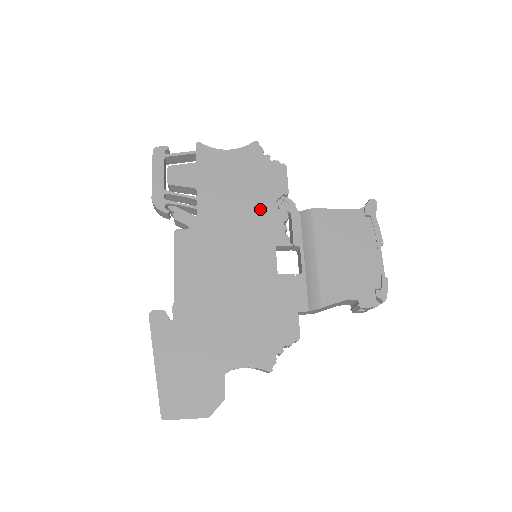
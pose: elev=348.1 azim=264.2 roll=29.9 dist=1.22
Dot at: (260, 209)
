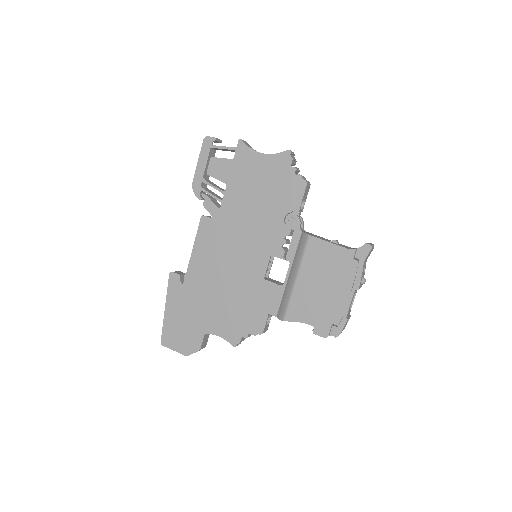
Dot at: (270, 218)
